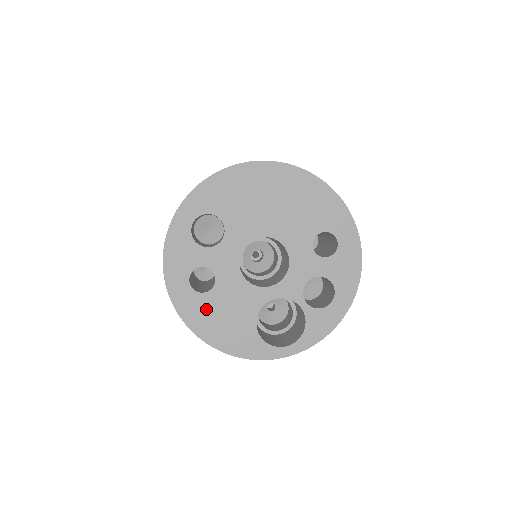
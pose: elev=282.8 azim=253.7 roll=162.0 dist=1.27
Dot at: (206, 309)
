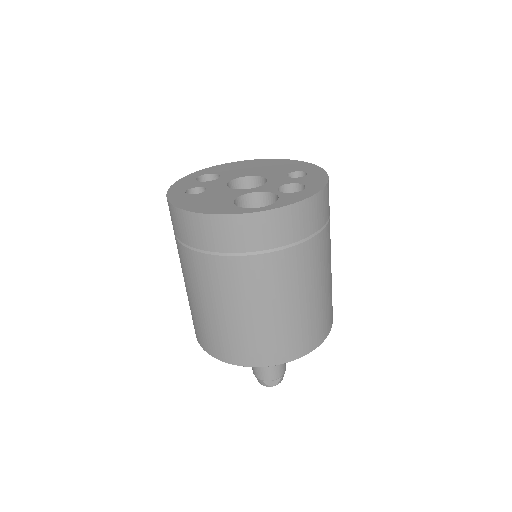
Dot at: (193, 199)
